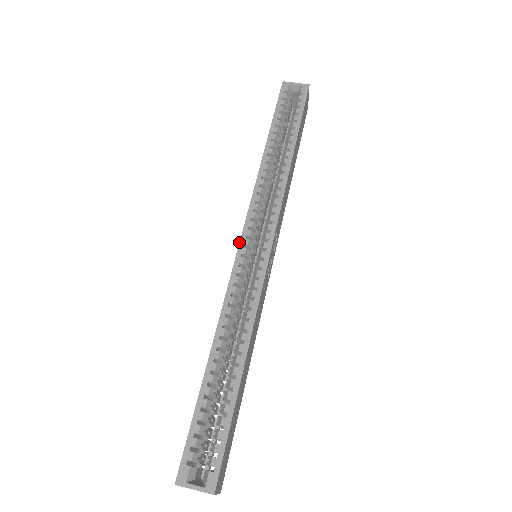
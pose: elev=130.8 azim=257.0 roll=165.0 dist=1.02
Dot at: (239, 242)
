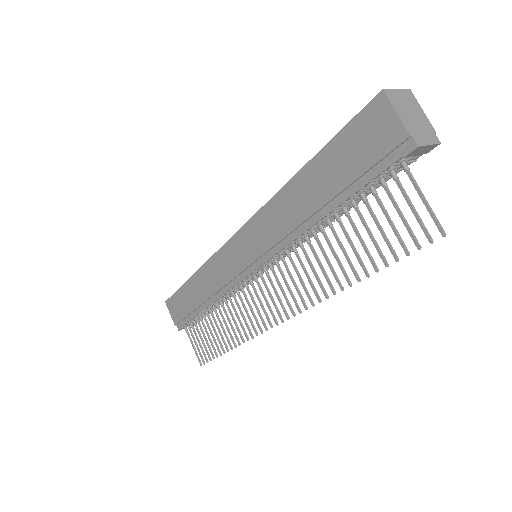
Dot at: (234, 234)
